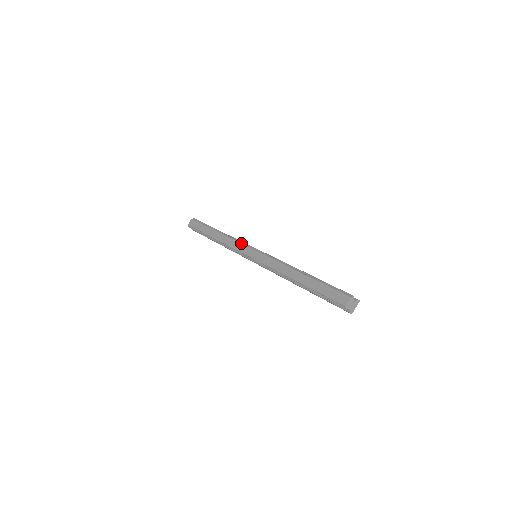
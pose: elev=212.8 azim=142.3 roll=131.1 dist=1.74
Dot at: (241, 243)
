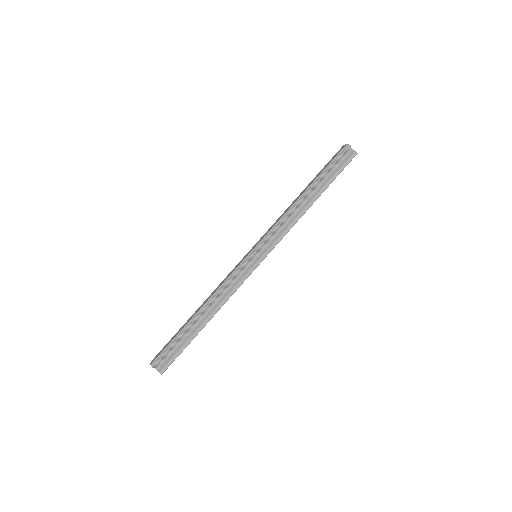
Dot at: occluded
